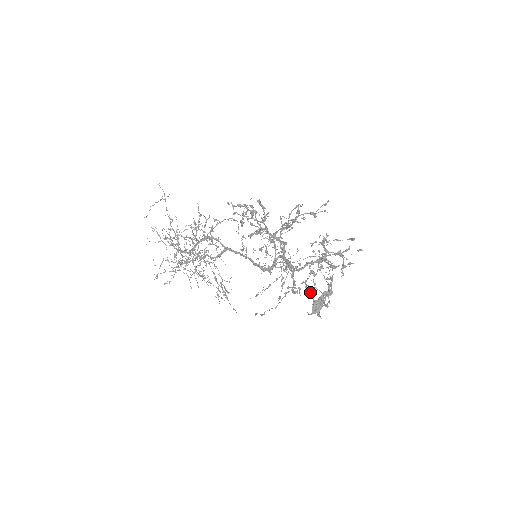
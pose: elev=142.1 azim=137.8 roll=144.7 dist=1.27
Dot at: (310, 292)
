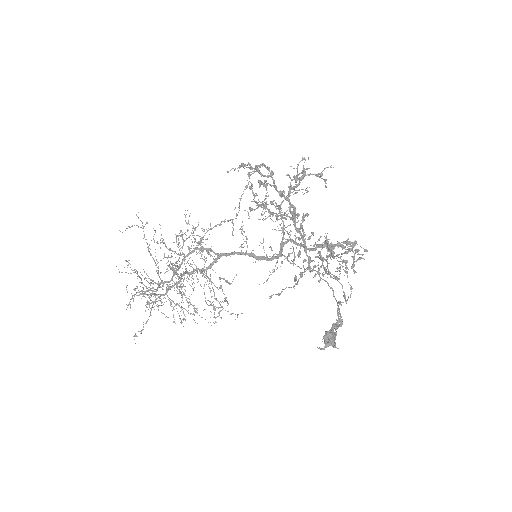
Dot at: (328, 274)
